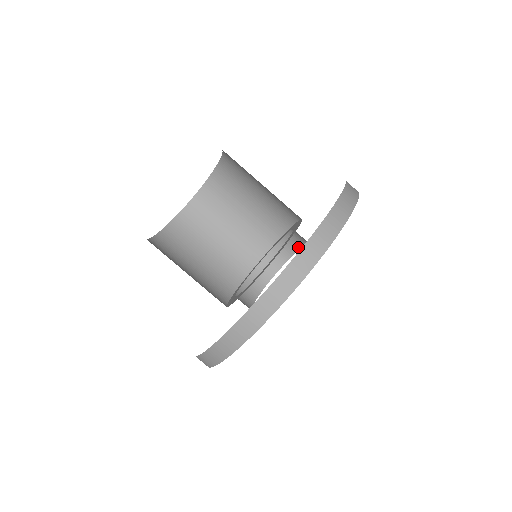
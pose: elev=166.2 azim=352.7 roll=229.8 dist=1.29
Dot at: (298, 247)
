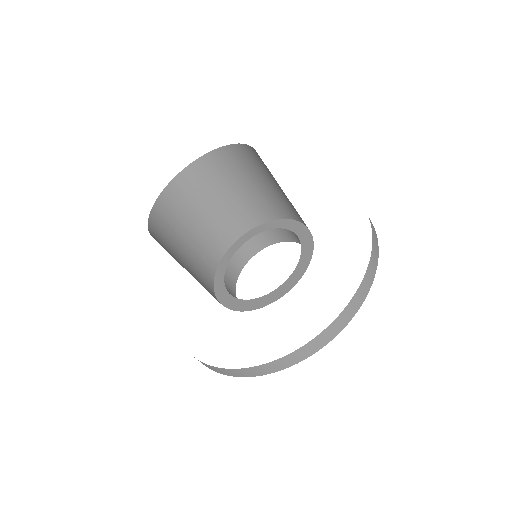
Dot at: (258, 250)
